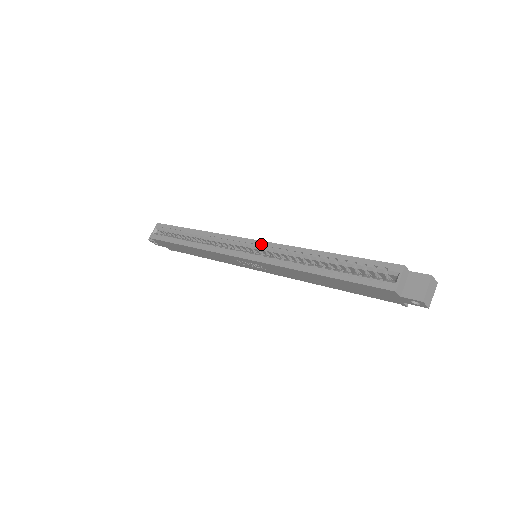
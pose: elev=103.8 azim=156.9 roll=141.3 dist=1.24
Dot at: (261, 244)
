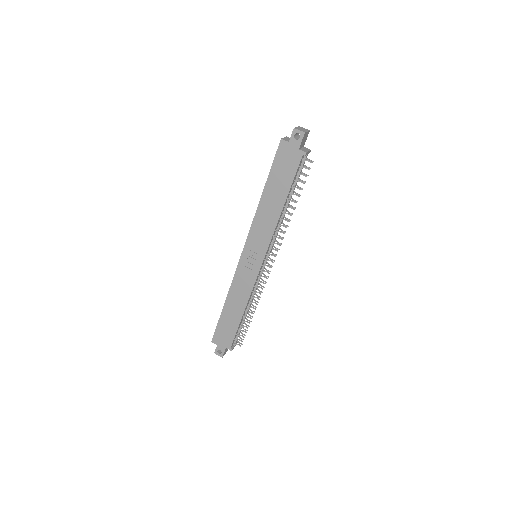
Dot at: occluded
